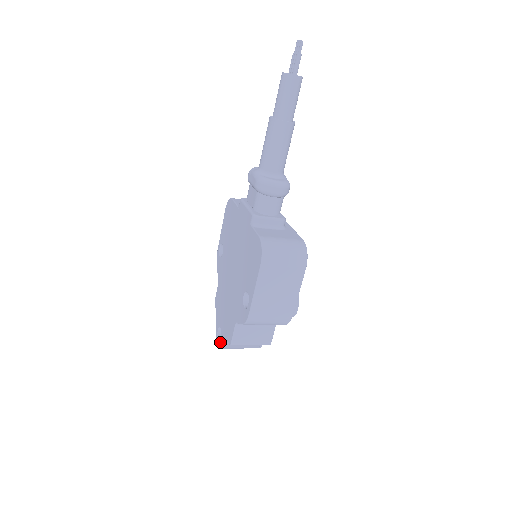
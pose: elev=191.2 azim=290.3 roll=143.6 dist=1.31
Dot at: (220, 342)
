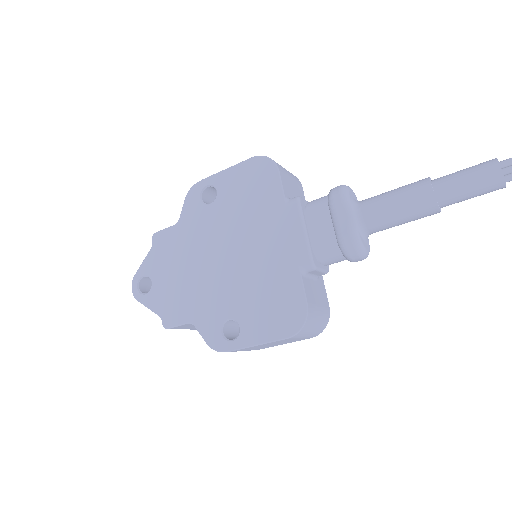
Dot at: (142, 296)
